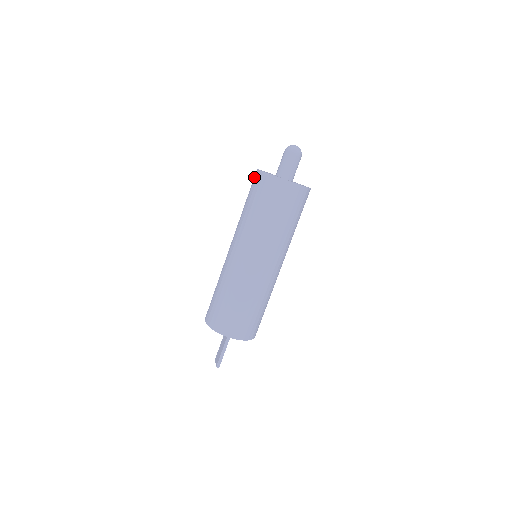
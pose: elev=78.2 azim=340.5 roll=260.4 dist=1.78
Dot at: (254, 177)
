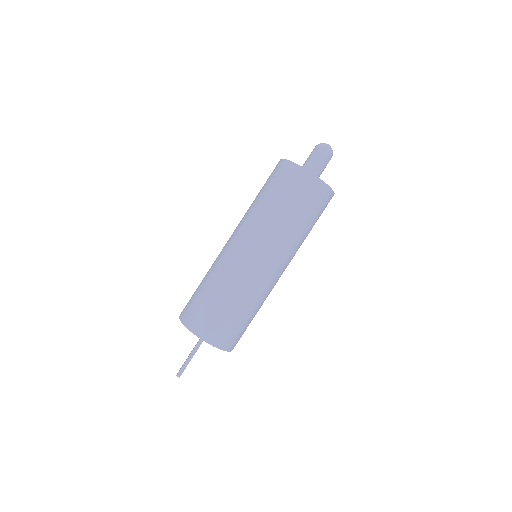
Dot at: occluded
